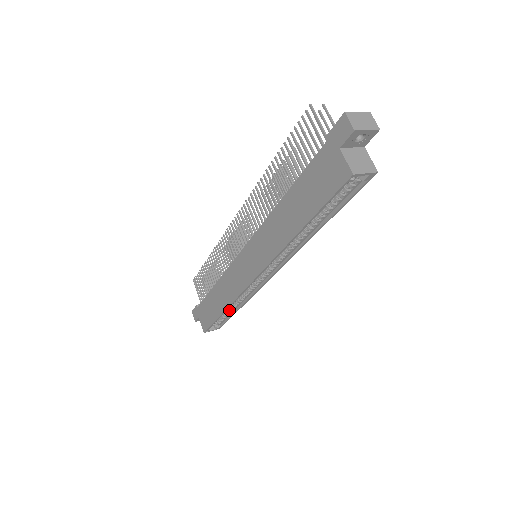
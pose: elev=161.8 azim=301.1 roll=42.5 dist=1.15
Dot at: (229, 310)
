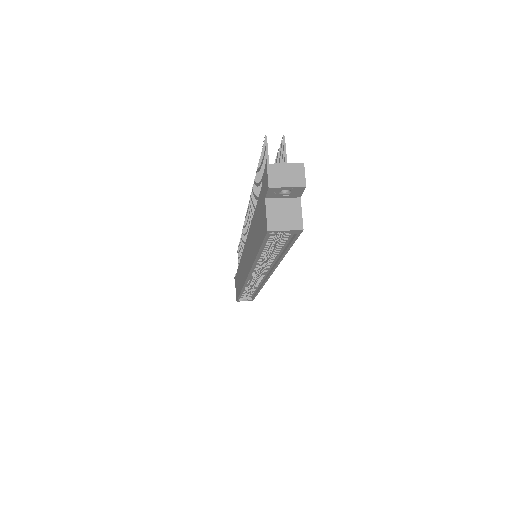
Dot at: (250, 291)
